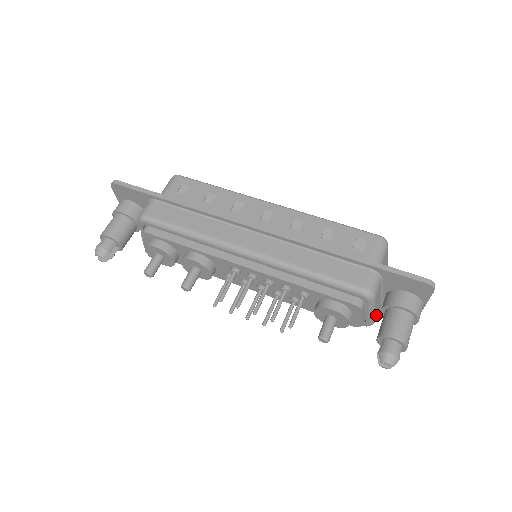
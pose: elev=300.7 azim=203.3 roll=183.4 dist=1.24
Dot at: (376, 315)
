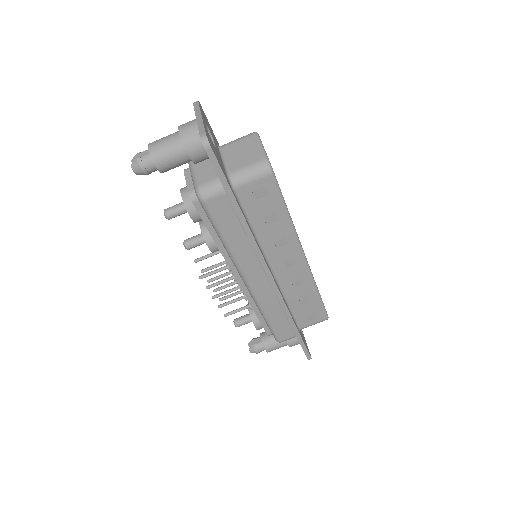
Dot at: occluded
